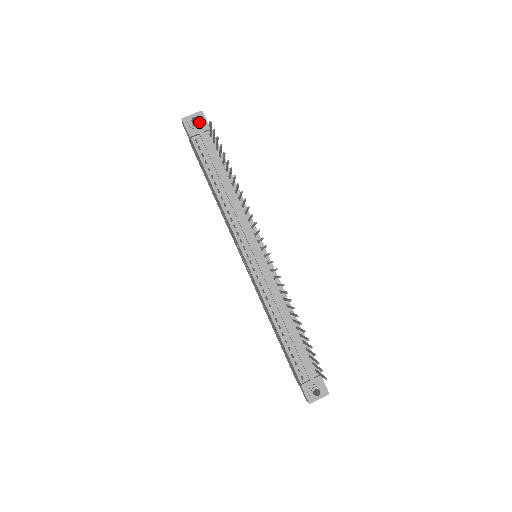
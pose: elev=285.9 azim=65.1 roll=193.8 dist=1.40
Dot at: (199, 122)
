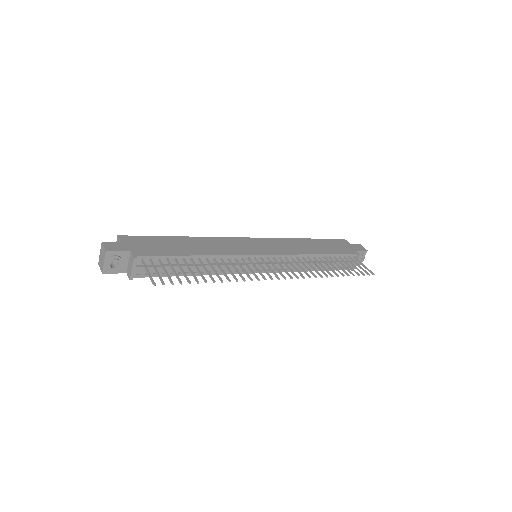
Dot at: (119, 262)
